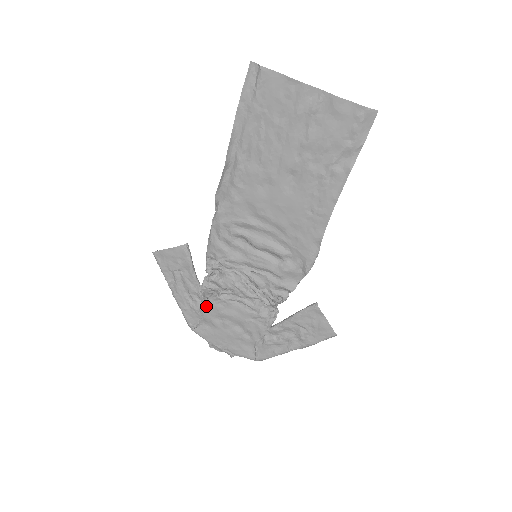
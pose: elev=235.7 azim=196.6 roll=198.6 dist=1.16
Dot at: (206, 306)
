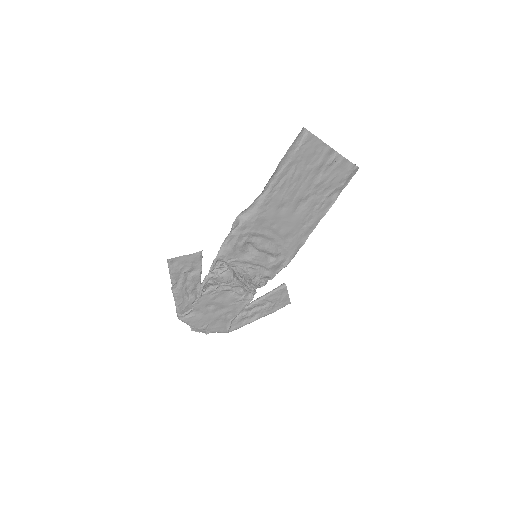
Dot at: (202, 298)
